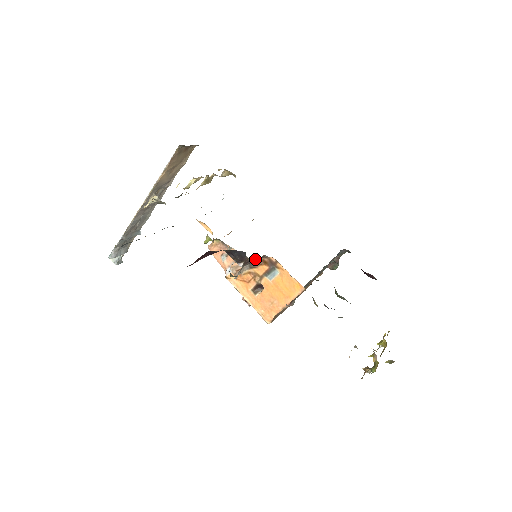
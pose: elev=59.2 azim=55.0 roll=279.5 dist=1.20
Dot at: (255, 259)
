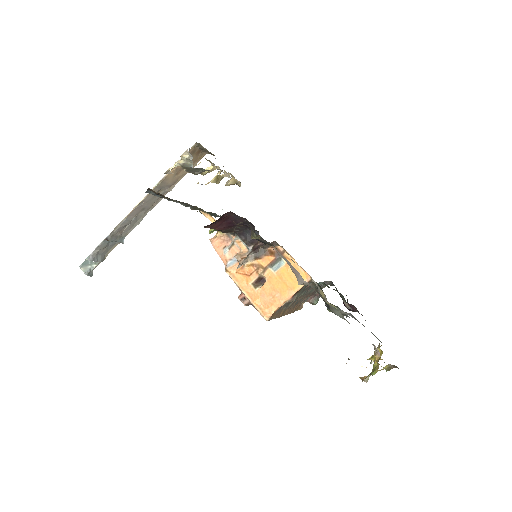
Dot at: (264, 245)
